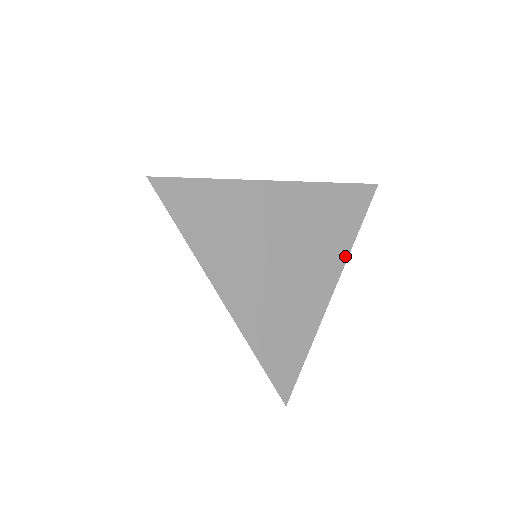
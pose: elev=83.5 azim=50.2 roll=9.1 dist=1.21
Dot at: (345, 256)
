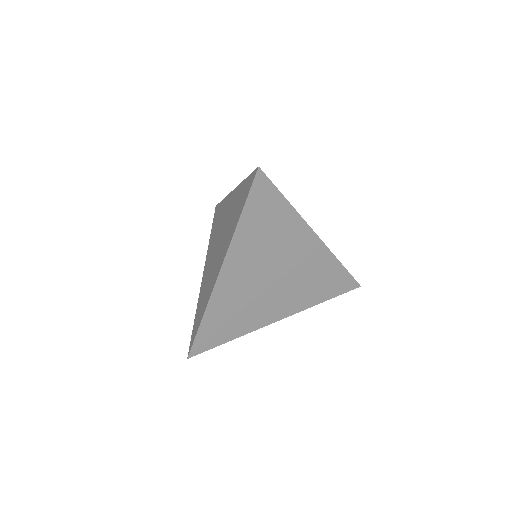
Dot at: (303, 308)
